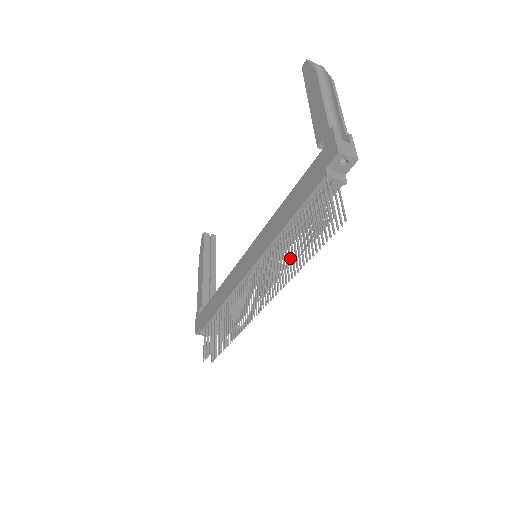
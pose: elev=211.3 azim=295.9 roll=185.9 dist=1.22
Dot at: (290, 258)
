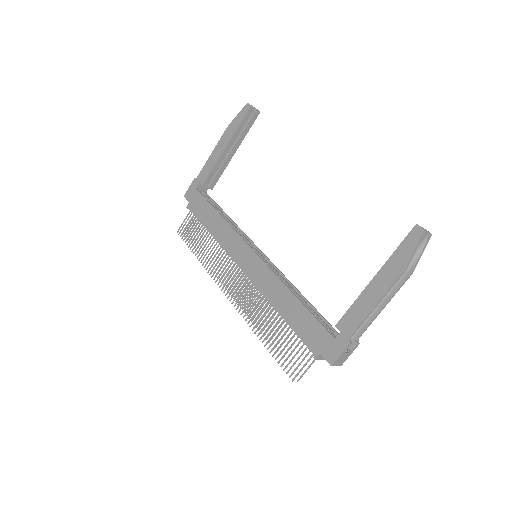
Dot at: occluded
